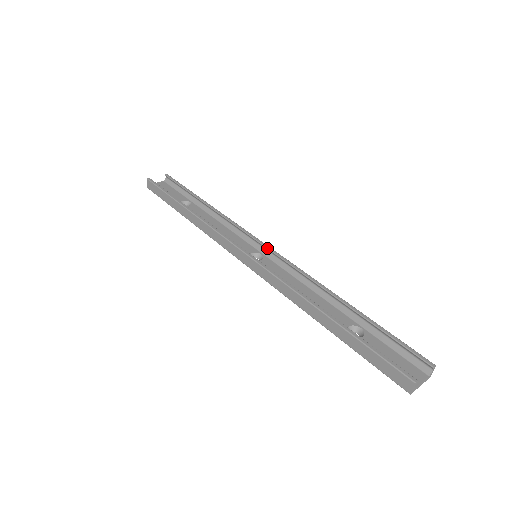
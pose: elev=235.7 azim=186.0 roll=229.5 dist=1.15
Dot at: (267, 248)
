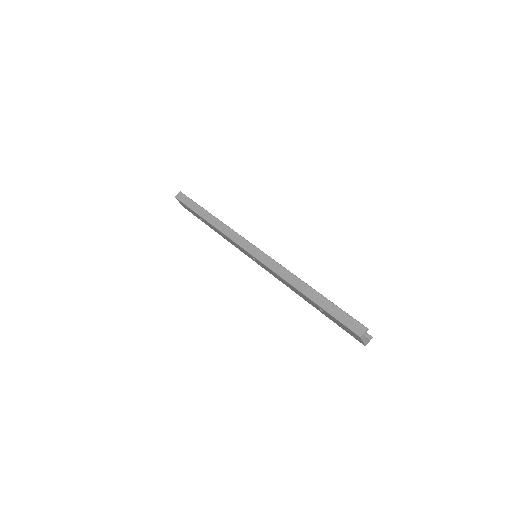
Dot at: occluded
